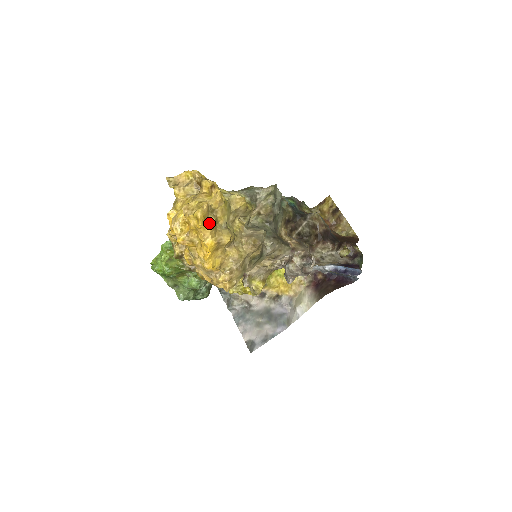
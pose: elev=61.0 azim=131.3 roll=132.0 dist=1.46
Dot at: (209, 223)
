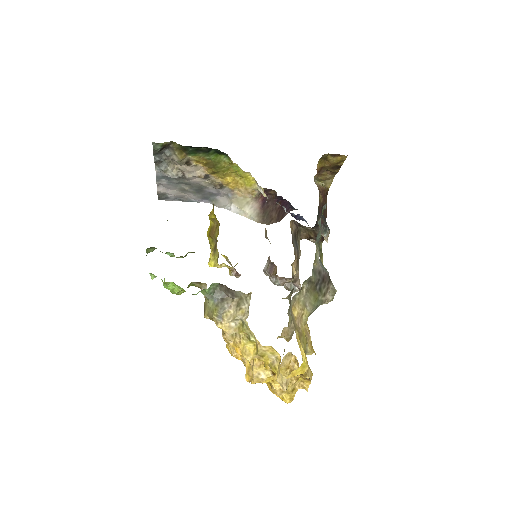
Dot at: occluded
